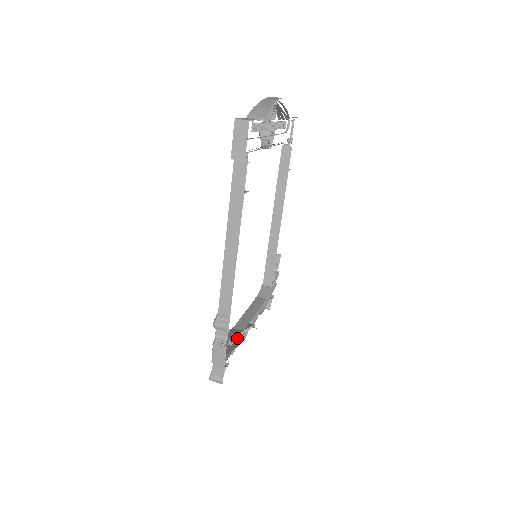
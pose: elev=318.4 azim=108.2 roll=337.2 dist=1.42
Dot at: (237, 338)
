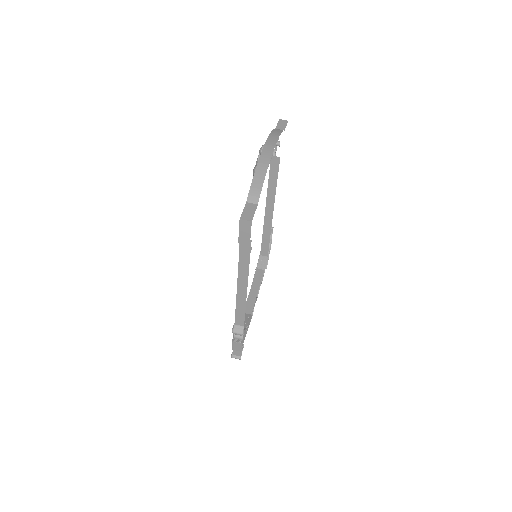
Dot at: (248, 325)
